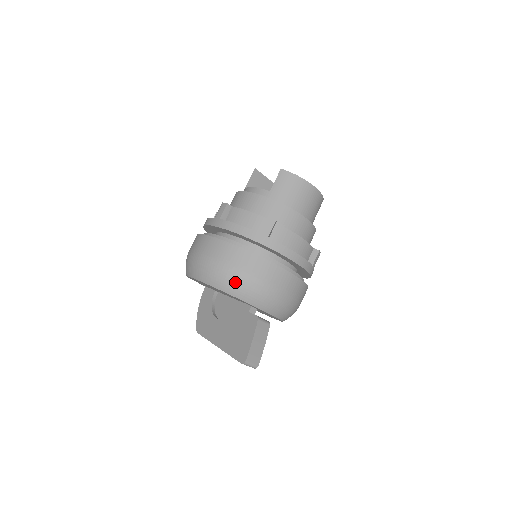
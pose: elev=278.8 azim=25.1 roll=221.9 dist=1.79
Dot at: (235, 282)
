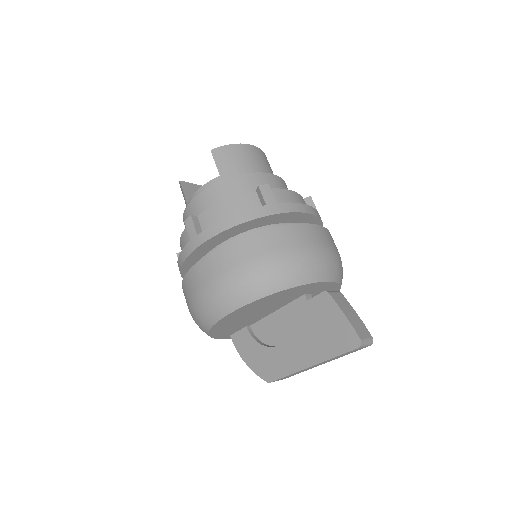
Dot at: (276, 272)
